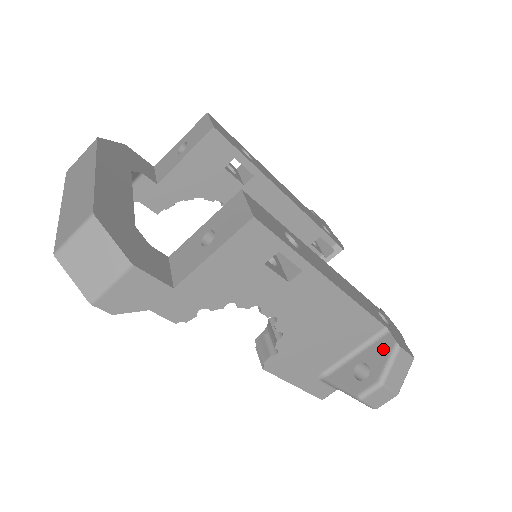
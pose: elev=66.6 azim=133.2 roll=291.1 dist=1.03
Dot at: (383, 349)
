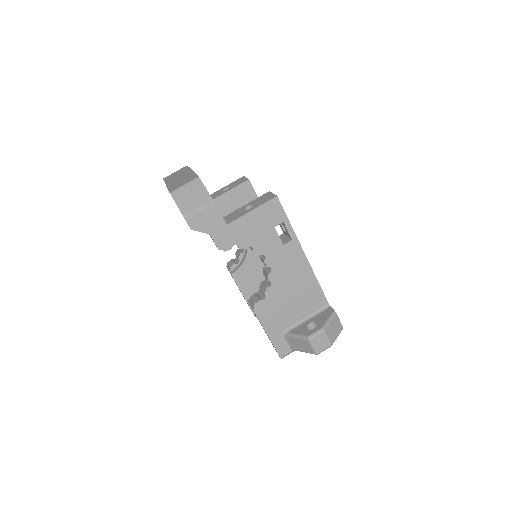
Dot at: (326, 314)
